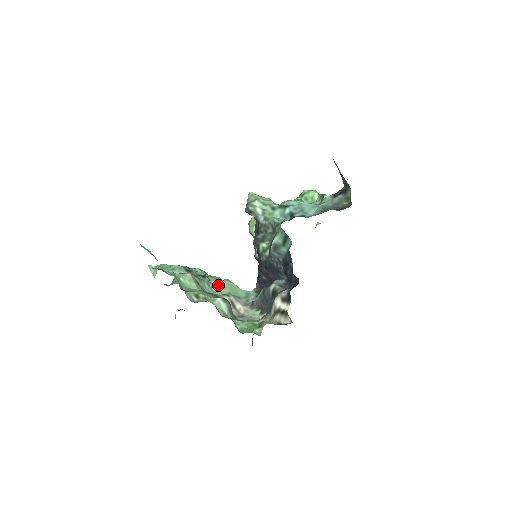
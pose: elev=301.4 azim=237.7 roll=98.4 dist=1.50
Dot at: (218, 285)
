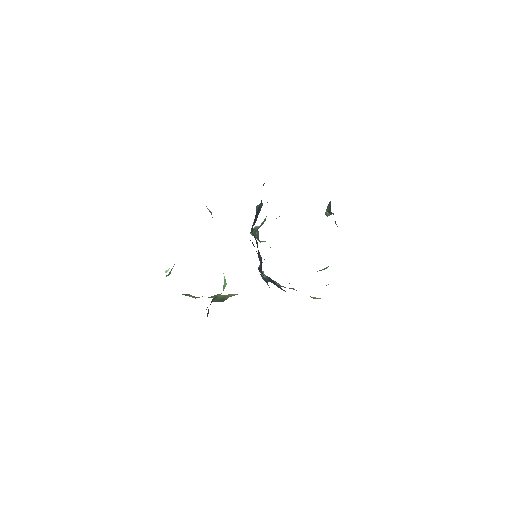
Dot at: occluded
